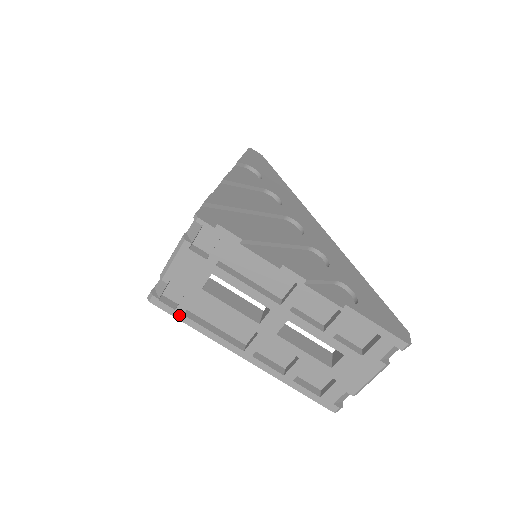
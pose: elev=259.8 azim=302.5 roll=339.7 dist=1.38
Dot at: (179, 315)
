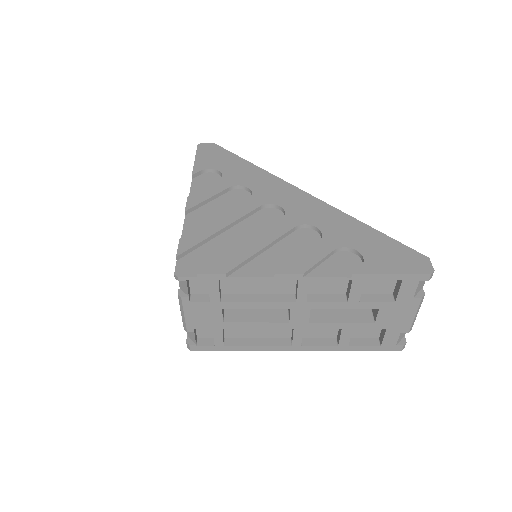
Dot at: (220, 348)
